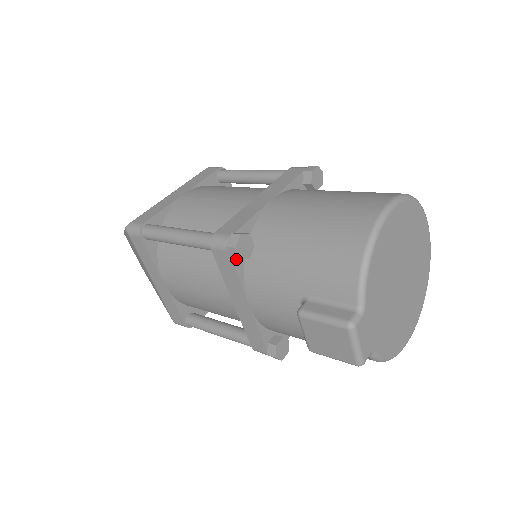
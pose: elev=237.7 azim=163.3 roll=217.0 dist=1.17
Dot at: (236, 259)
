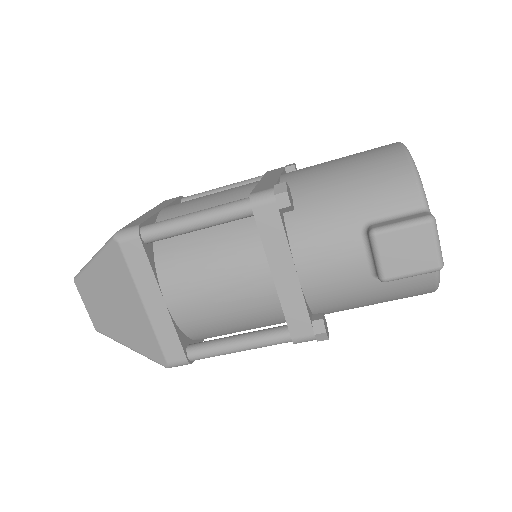
Dot at: (280, 213)
